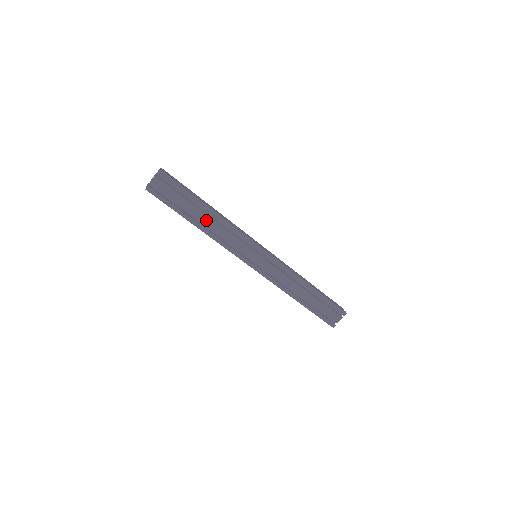
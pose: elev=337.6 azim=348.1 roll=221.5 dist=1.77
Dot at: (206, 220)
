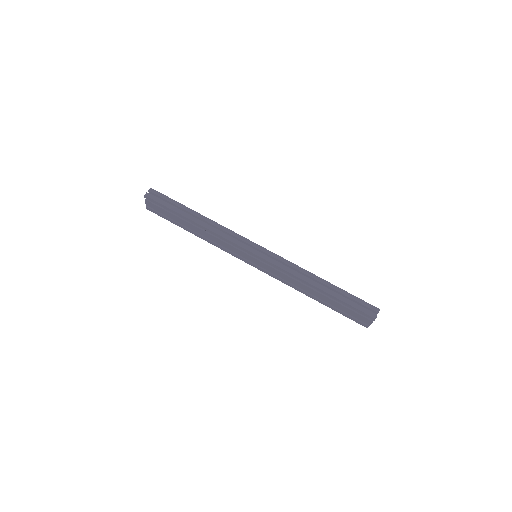
Dot at: (196, 229)
